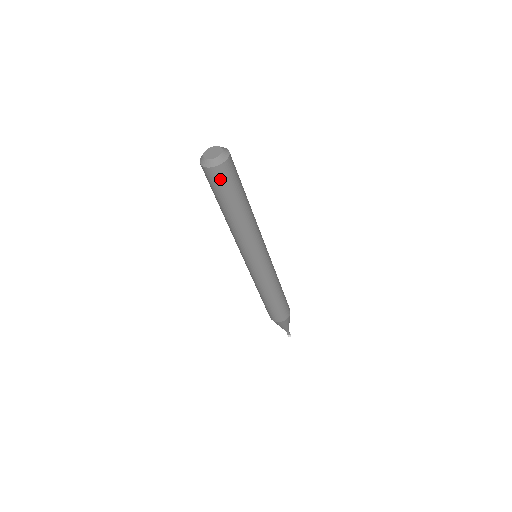
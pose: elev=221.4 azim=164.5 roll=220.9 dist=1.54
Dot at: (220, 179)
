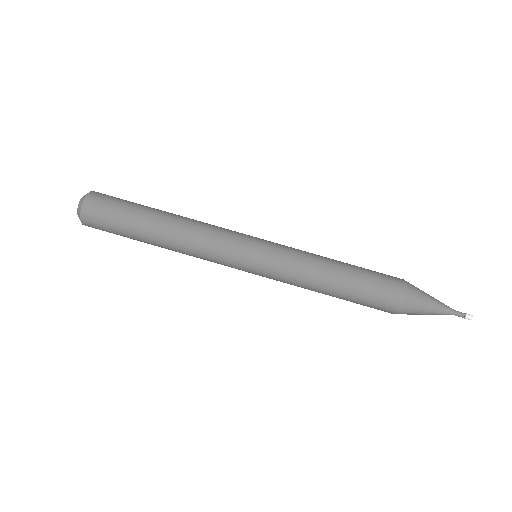
Dot at: (99, 215)
